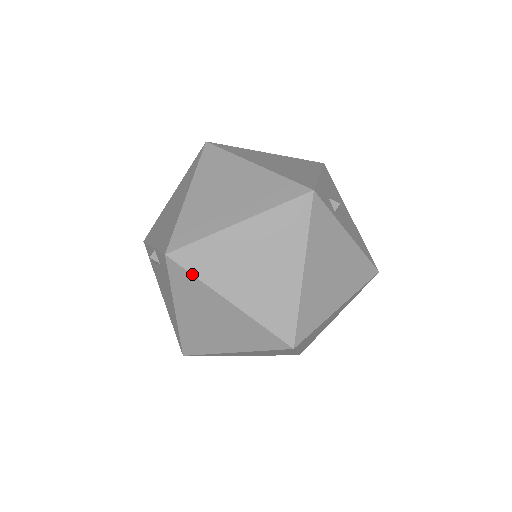
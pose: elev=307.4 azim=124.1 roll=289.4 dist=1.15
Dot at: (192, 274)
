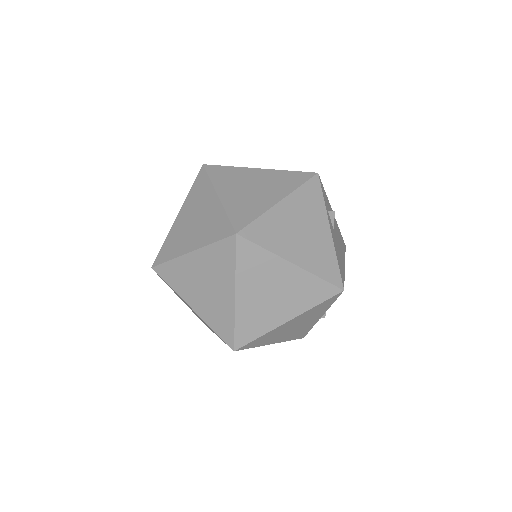
Dot at: (209, 176)
